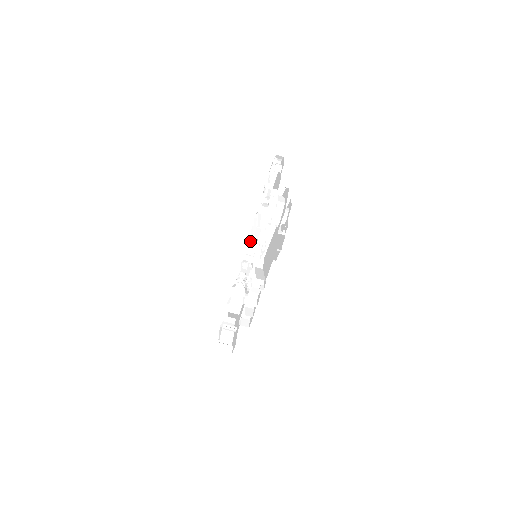
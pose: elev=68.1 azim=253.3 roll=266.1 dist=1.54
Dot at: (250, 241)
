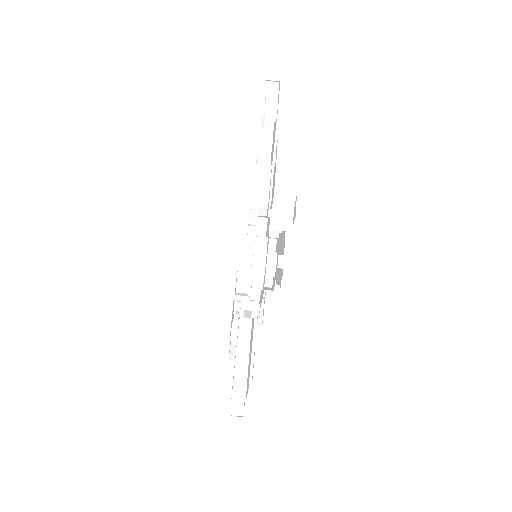
Dot at: occluded
